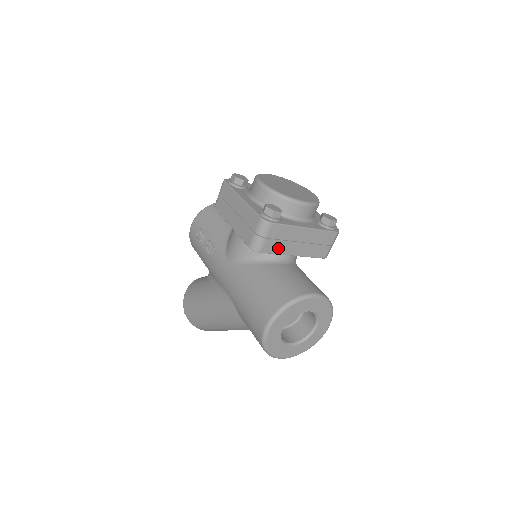
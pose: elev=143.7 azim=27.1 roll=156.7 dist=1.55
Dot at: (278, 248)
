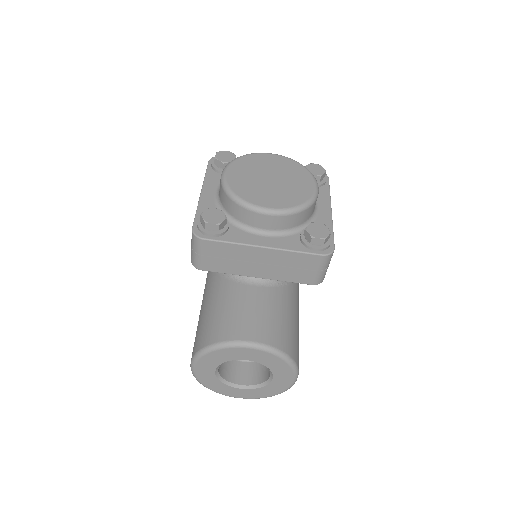
Dot at: (227, 267)
